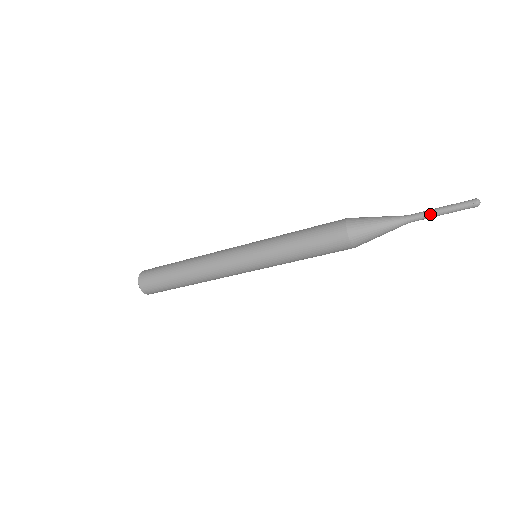
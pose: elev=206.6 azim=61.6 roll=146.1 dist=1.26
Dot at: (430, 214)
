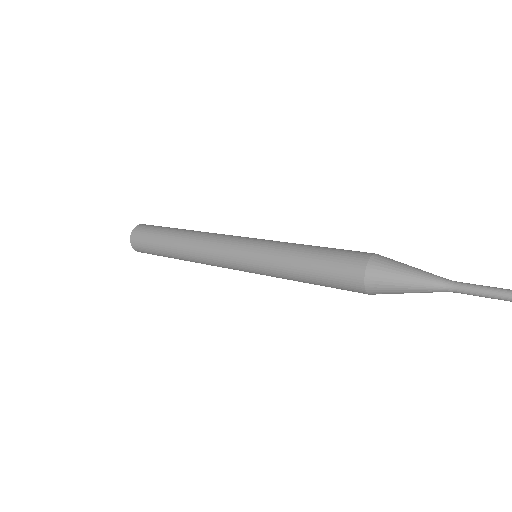
Dot at: (485, 297)
